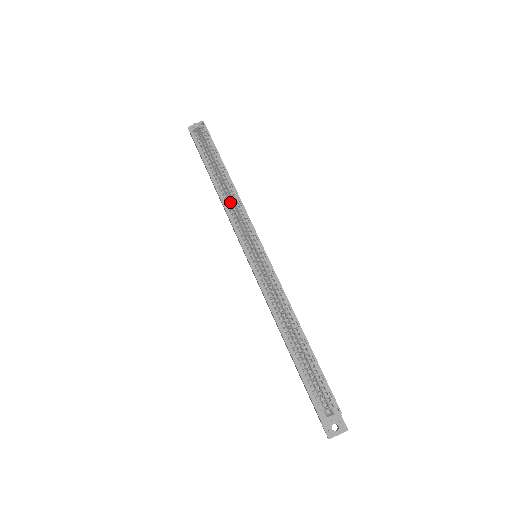
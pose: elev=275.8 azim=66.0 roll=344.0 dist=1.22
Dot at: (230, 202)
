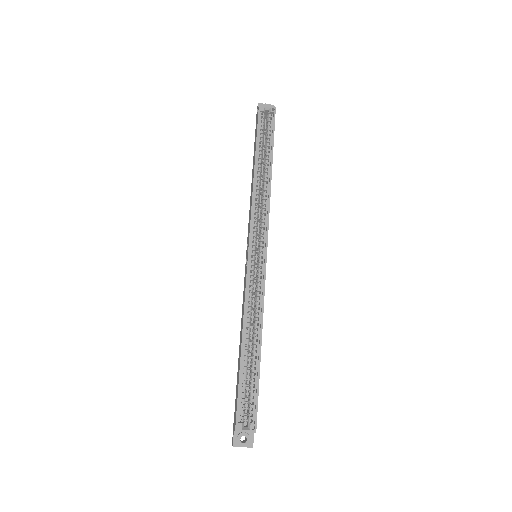
Dot at: occluded
